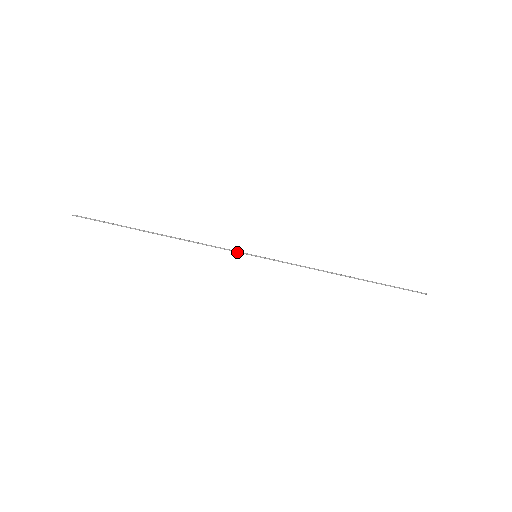
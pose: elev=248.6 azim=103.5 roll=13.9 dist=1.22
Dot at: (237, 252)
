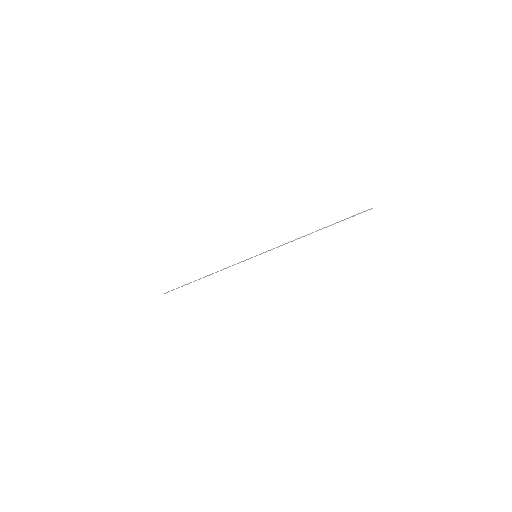
Dot at: occluded
